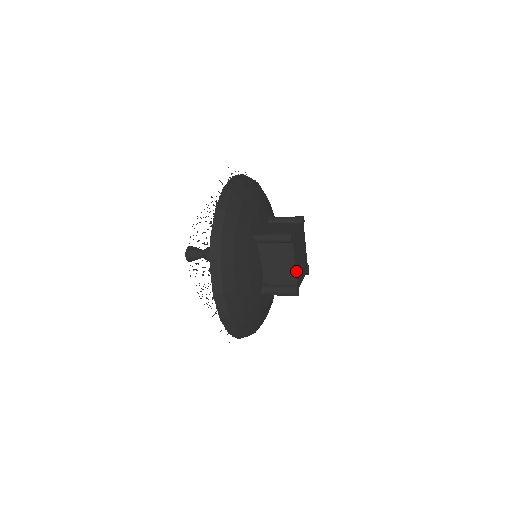
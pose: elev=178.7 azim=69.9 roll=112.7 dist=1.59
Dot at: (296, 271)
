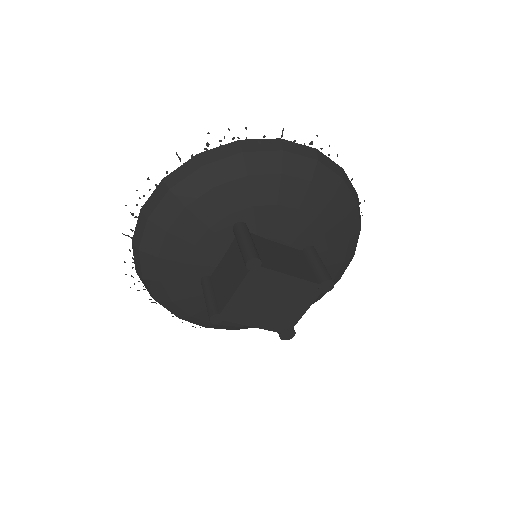
Dot at: (265, 327)
